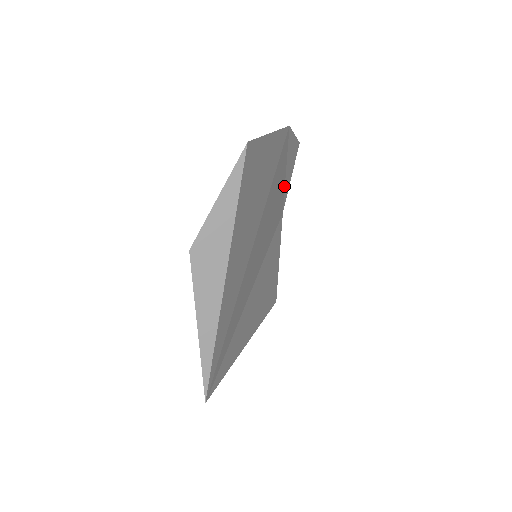
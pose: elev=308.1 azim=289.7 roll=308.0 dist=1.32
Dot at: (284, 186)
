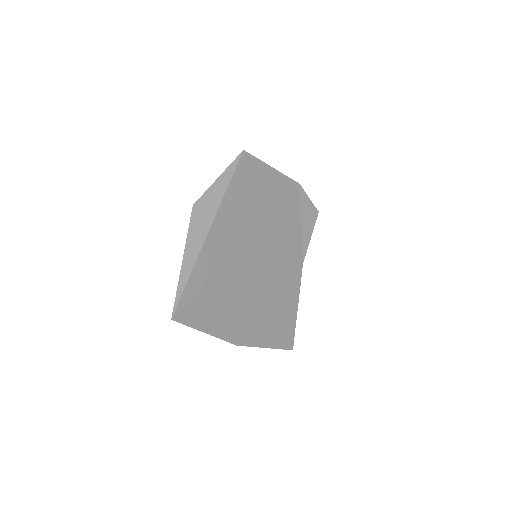
Dot at: (301, 236)
